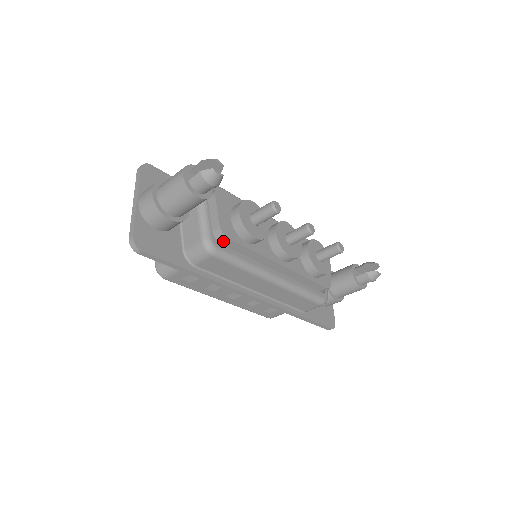
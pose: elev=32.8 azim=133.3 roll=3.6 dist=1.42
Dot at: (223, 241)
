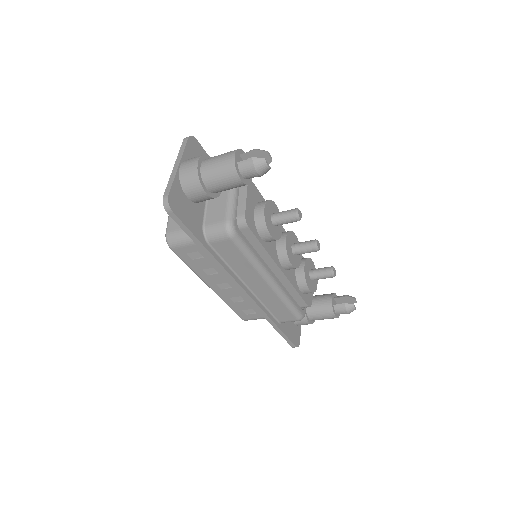
Dot at: (243, 229)
